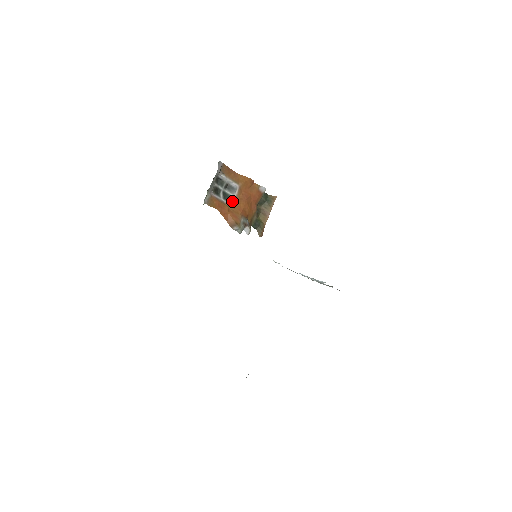
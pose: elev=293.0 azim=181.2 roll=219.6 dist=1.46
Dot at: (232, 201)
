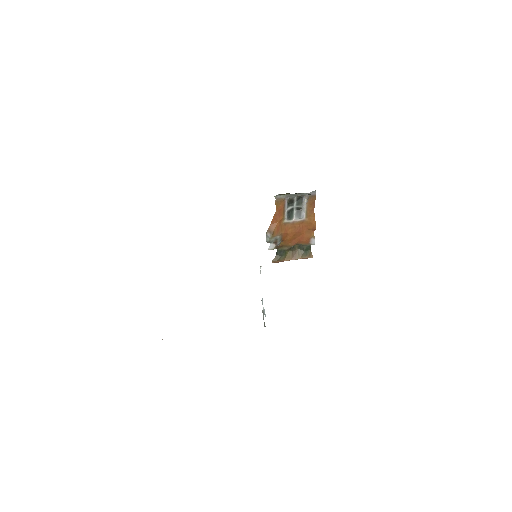
Dot at: (289, 220)
